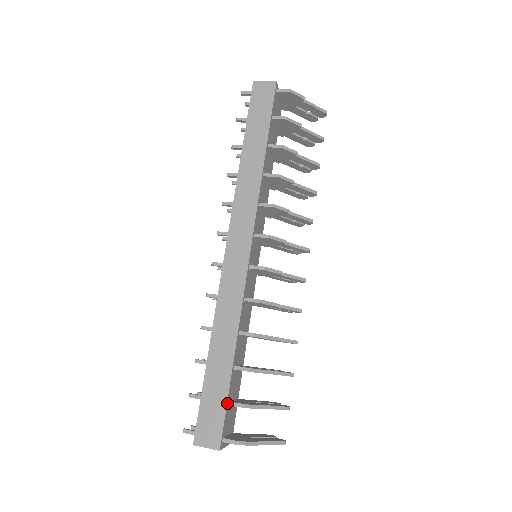
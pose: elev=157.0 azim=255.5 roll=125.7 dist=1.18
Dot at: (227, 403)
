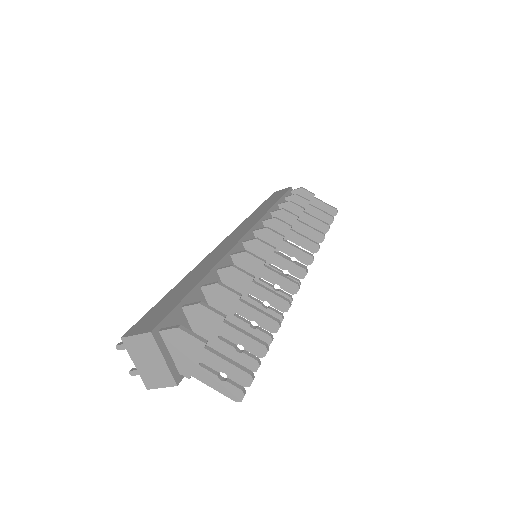
Dot at: (181, 303)
